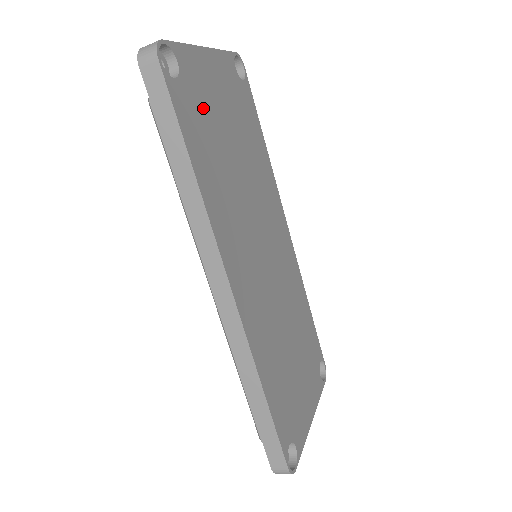
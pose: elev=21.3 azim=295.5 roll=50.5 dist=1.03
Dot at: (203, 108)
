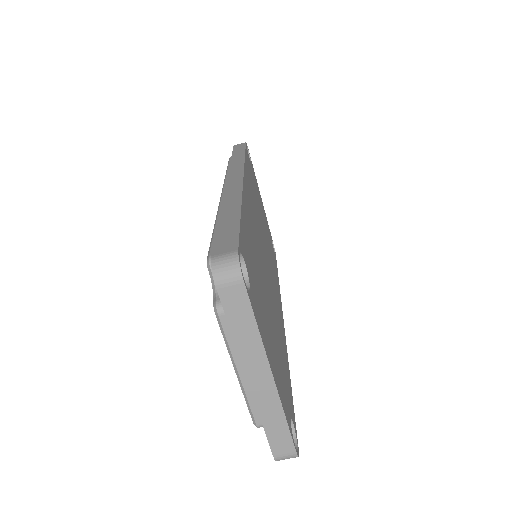
Dot at: (255, 183)
